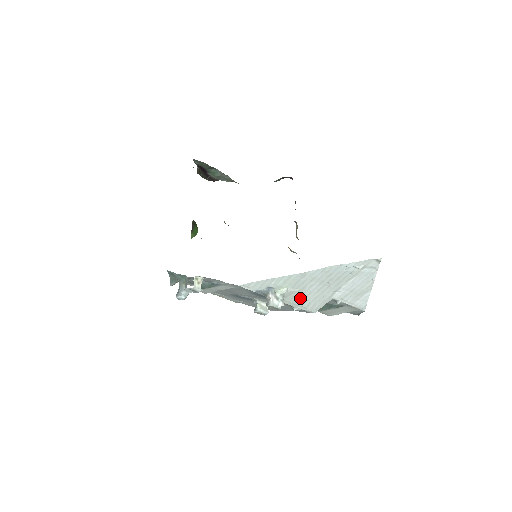
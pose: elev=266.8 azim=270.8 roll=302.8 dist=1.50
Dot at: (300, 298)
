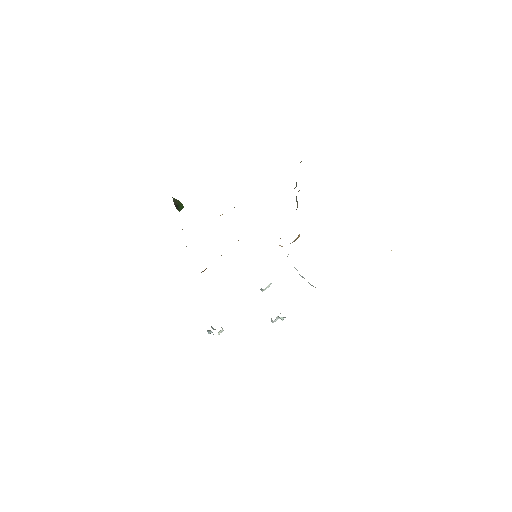
Dot at: occluded
